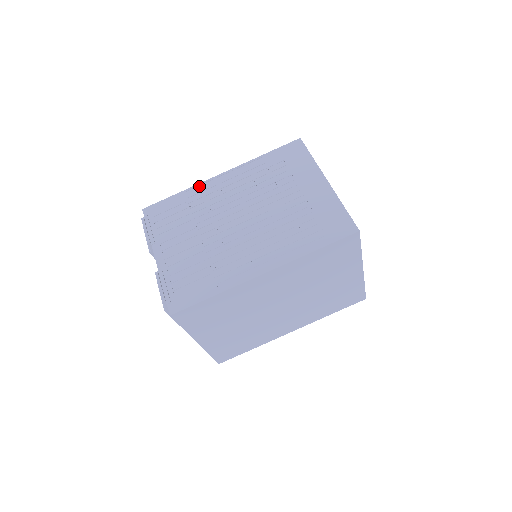
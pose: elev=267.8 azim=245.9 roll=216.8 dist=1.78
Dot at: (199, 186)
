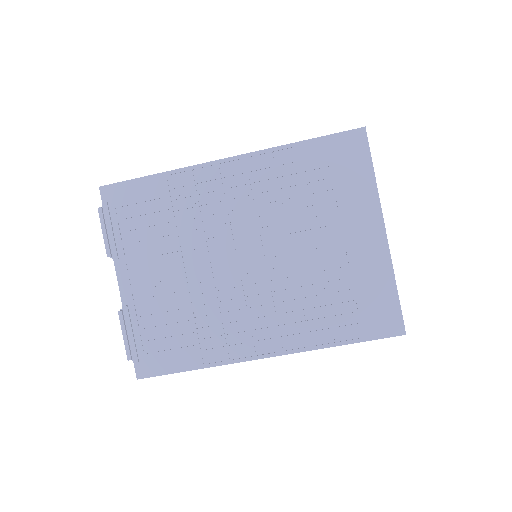
Dot at: (190, 172)
